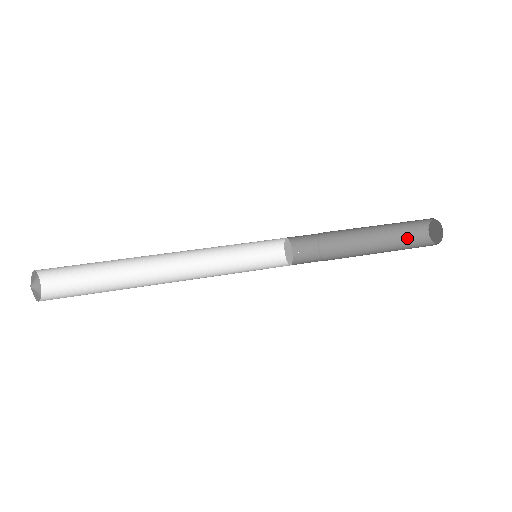
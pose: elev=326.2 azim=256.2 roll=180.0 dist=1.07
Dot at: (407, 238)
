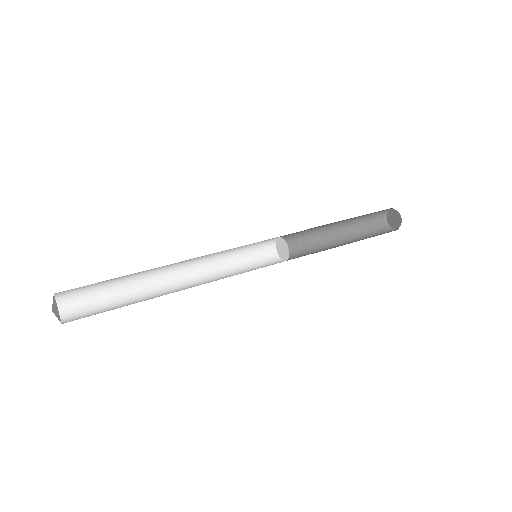
Dot at: (377, 234)
